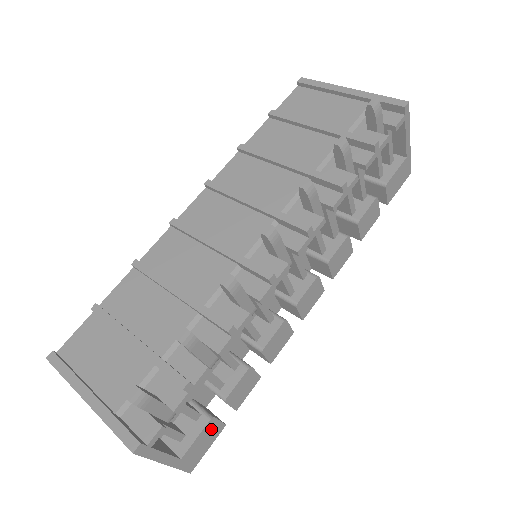
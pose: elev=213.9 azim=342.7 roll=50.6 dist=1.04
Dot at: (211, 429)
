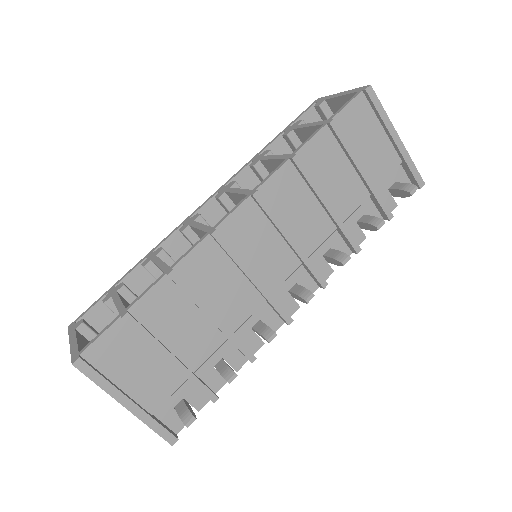
Dot at: occluded
